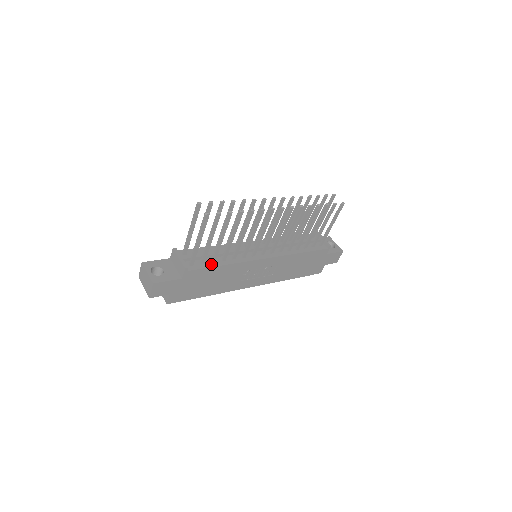
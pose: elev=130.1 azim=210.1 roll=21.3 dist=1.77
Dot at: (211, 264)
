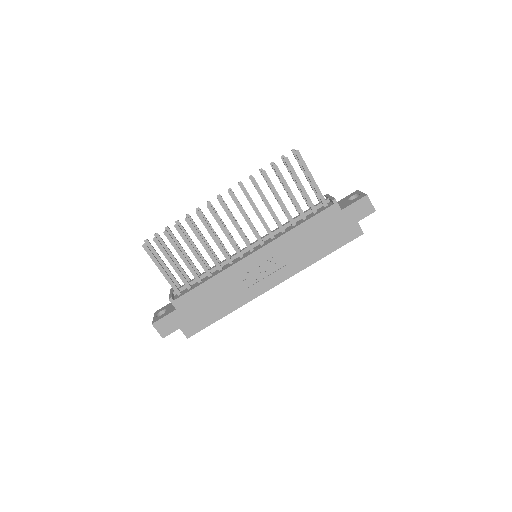
Dot at: (197, 285)
